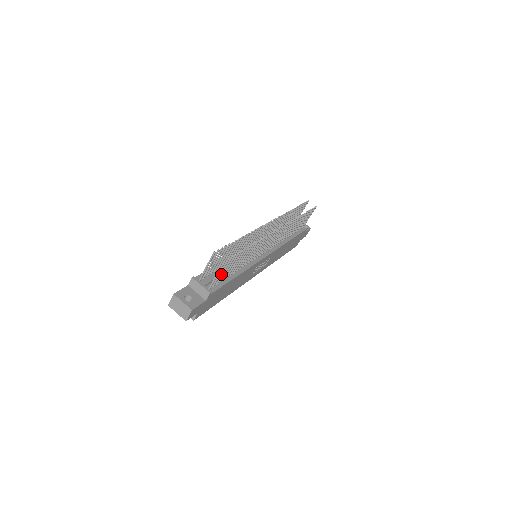
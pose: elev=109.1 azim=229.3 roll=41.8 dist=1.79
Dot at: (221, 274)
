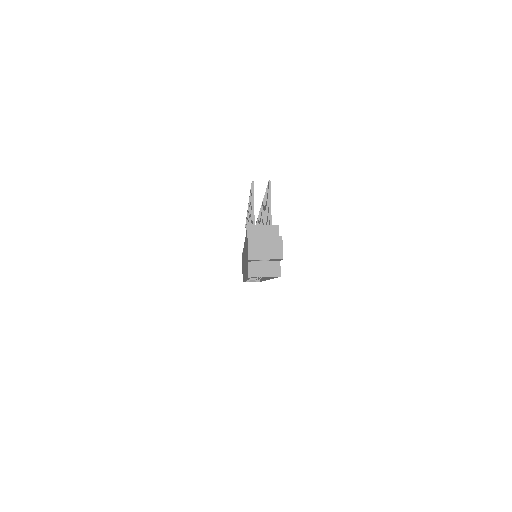
Dot at: (268, 216)
